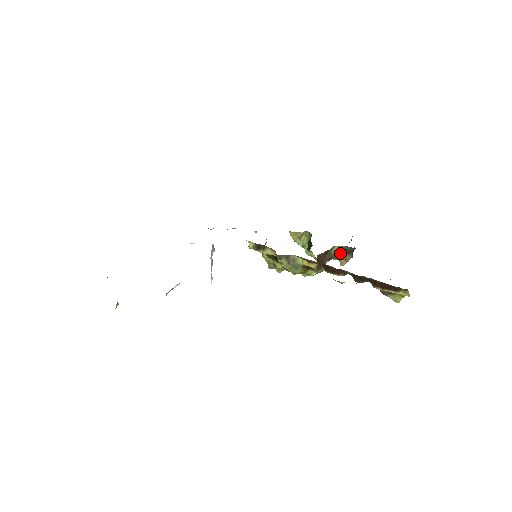
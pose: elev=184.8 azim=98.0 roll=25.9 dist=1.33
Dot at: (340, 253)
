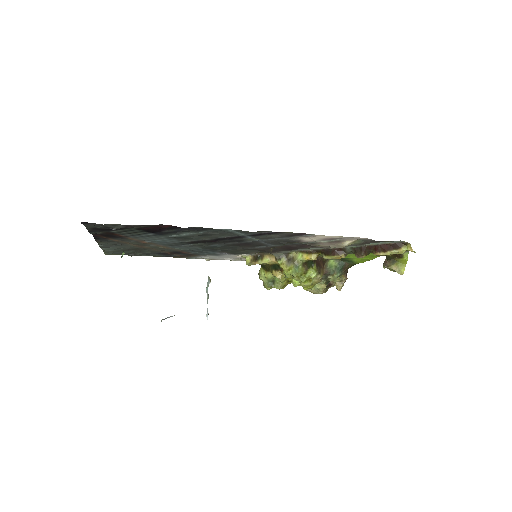
Dot at: (335, 269)
